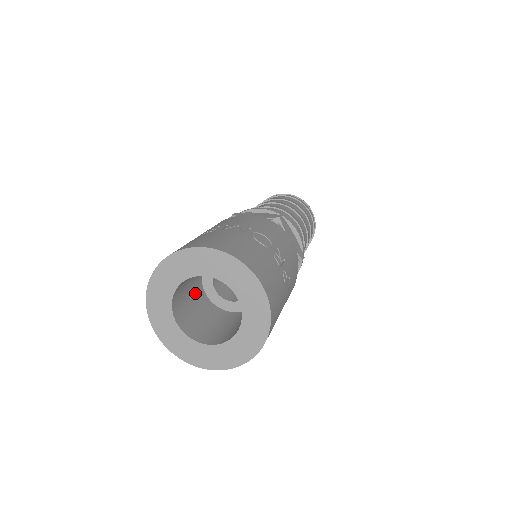
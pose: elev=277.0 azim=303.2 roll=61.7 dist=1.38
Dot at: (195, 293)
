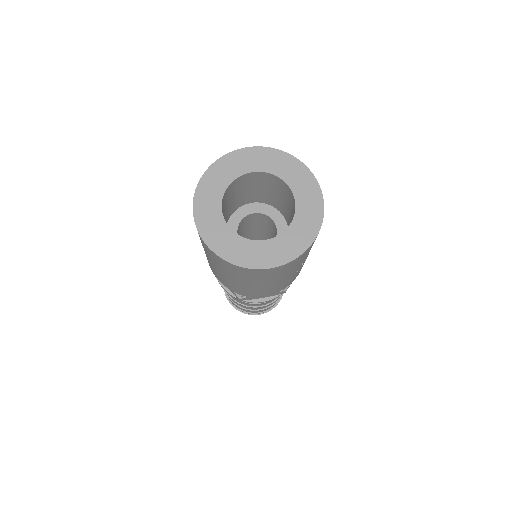
Dot at: (232, 206)
